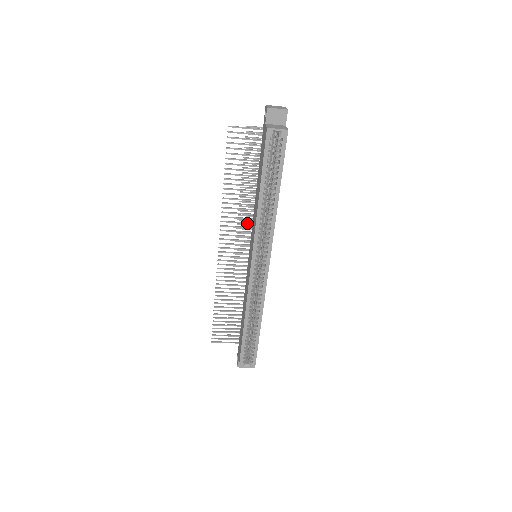
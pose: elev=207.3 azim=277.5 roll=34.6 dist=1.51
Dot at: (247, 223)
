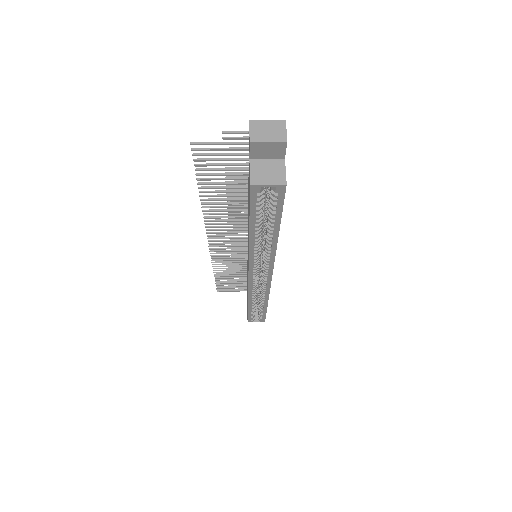
Dot at: (241, 224)
